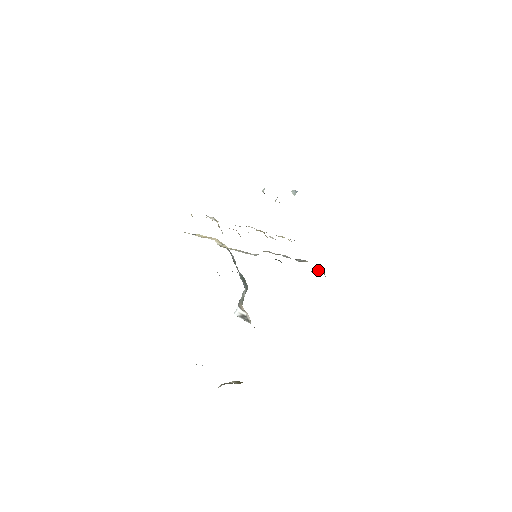
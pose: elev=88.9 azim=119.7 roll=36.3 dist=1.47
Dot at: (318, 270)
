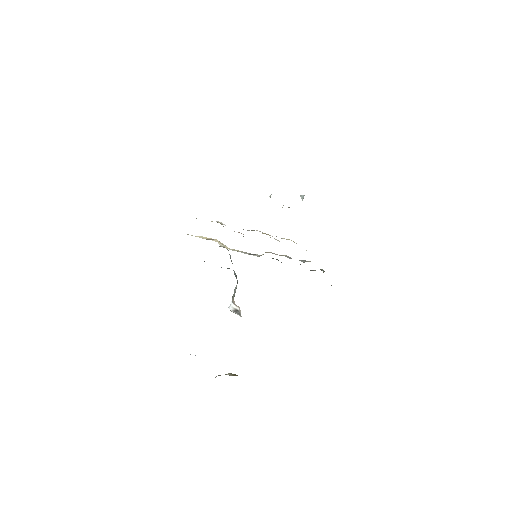
Dot at: occluded
